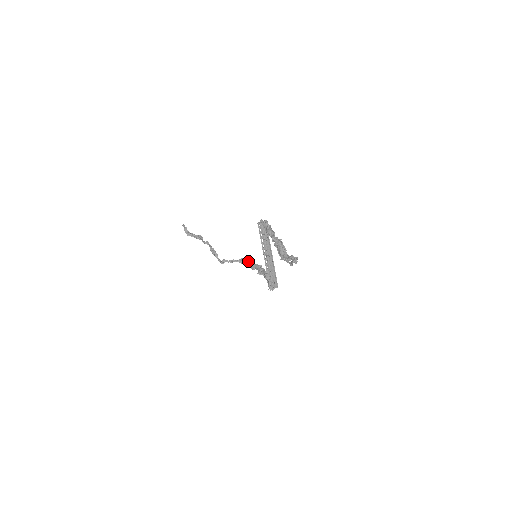
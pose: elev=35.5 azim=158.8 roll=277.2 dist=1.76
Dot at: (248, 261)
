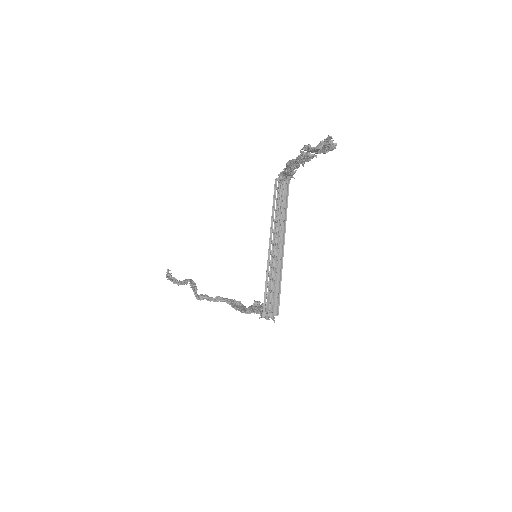
Dot at: (241, 304)
